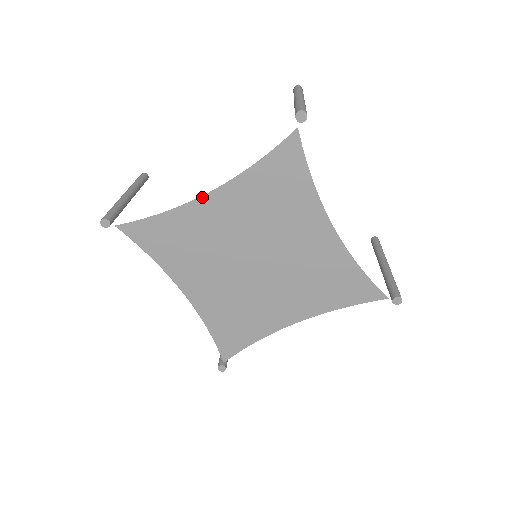
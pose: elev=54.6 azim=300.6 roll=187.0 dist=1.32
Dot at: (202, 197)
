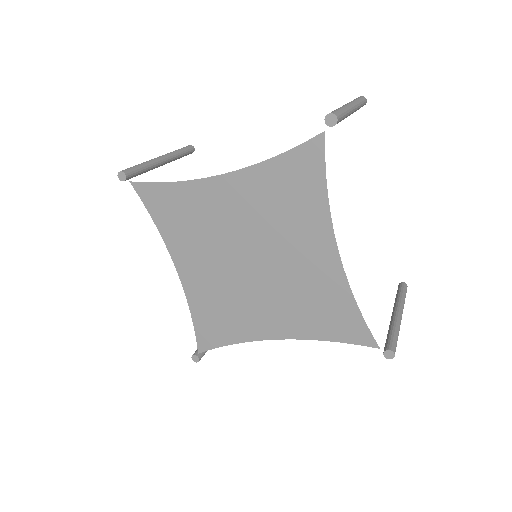
Dot at: (214, 177)
